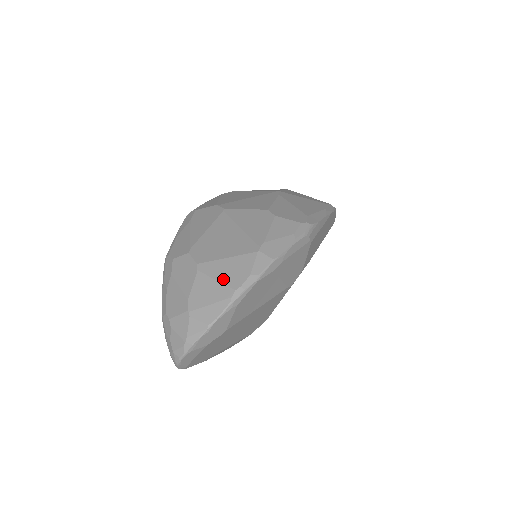
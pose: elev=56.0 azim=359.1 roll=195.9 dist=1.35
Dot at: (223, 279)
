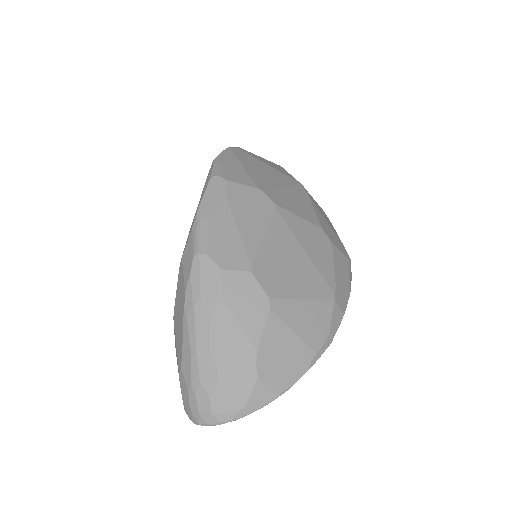
Dot at: (302, 332)
